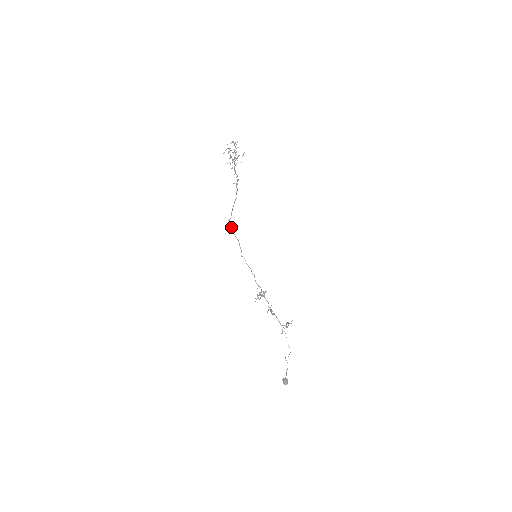
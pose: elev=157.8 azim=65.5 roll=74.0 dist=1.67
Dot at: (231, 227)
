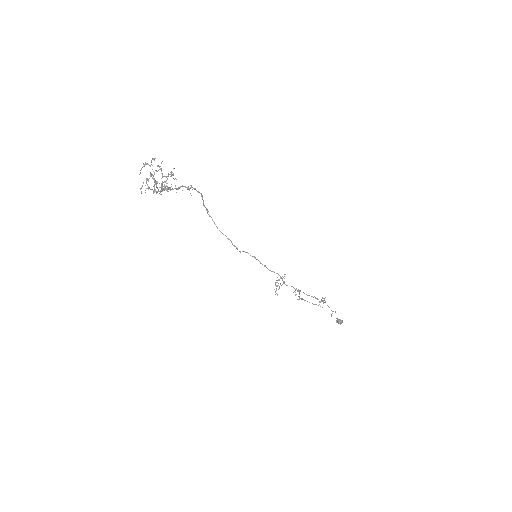
Dot at: (213, 221)
